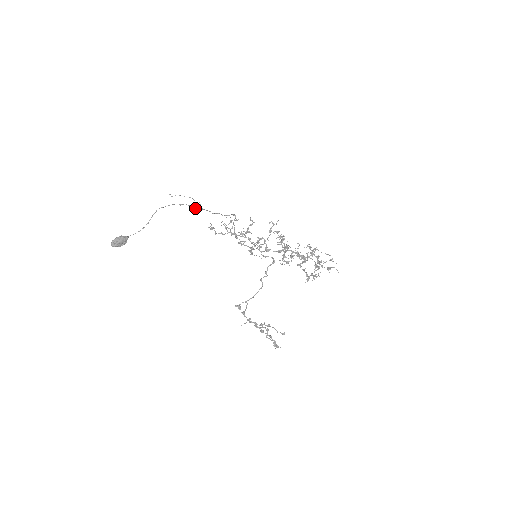
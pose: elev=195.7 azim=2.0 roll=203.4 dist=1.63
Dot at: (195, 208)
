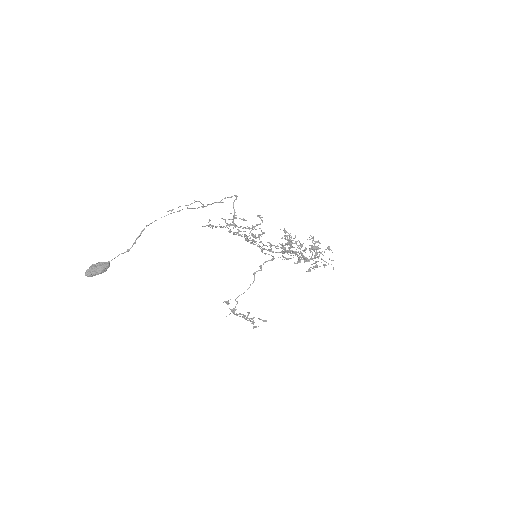
Dot at: (194, 208)
